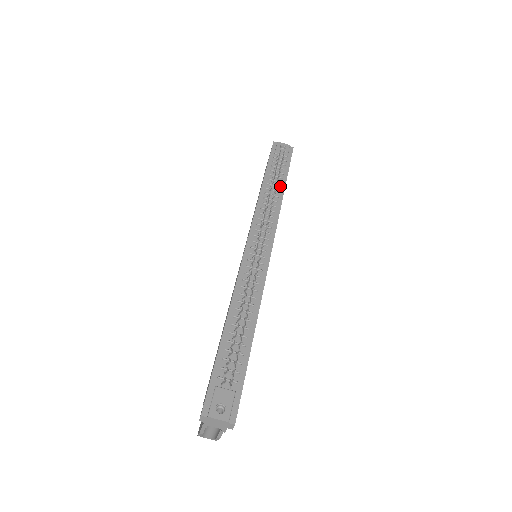
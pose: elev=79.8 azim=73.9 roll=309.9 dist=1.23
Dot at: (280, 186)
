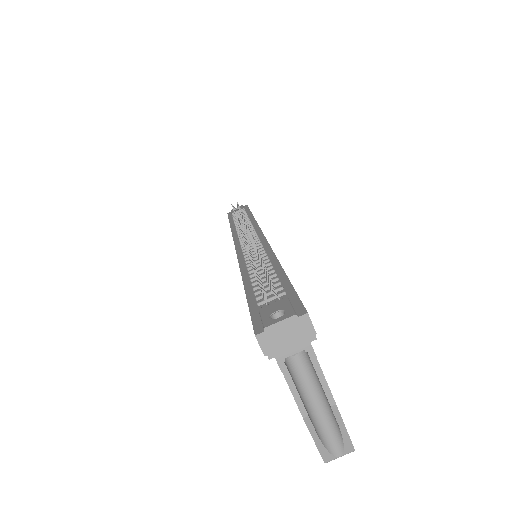
Dot at: (247, 217)
